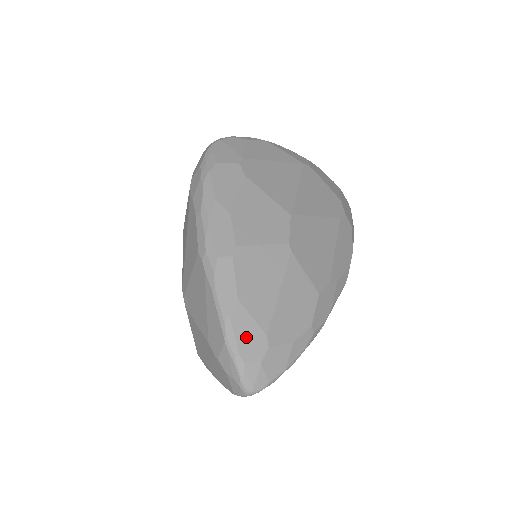
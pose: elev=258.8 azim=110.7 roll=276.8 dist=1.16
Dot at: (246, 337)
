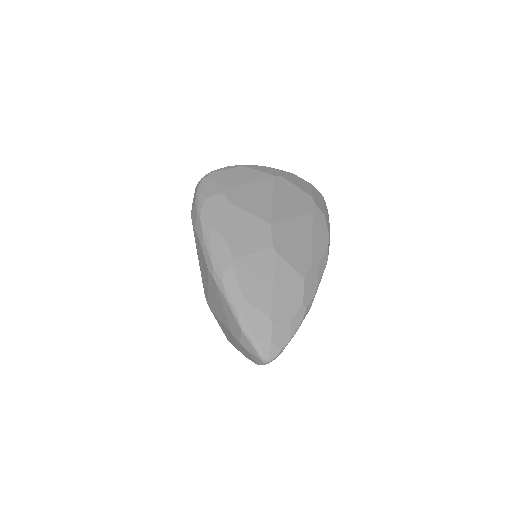
Dot at: (255, 324)
